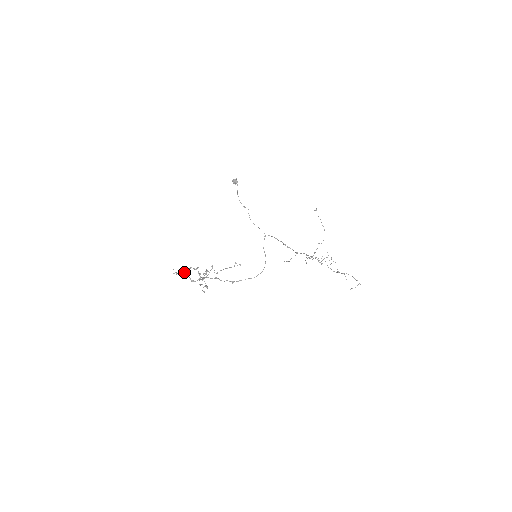
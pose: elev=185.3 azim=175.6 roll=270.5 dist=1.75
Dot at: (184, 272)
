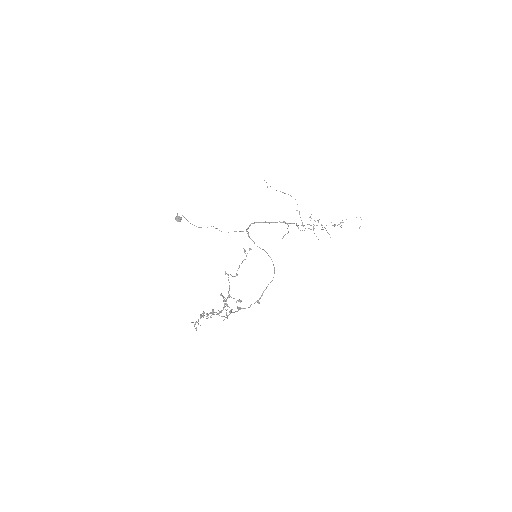
Dot at: occluded
